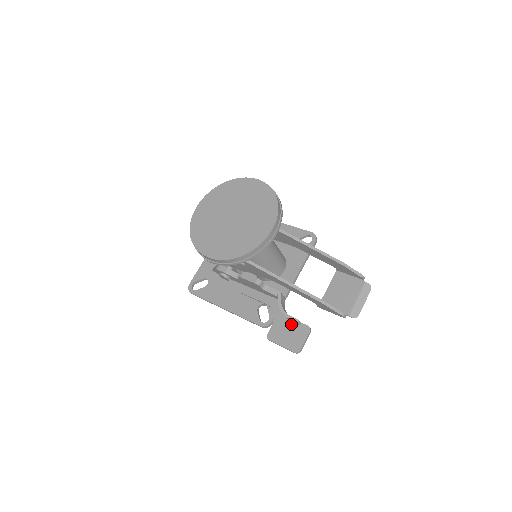
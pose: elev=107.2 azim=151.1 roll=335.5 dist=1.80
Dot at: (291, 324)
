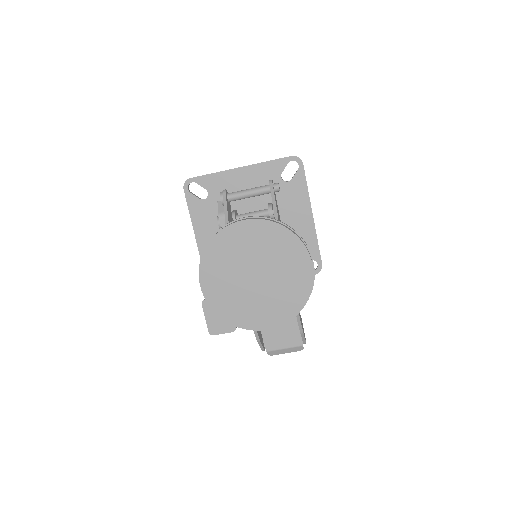
Dot at: occluded
